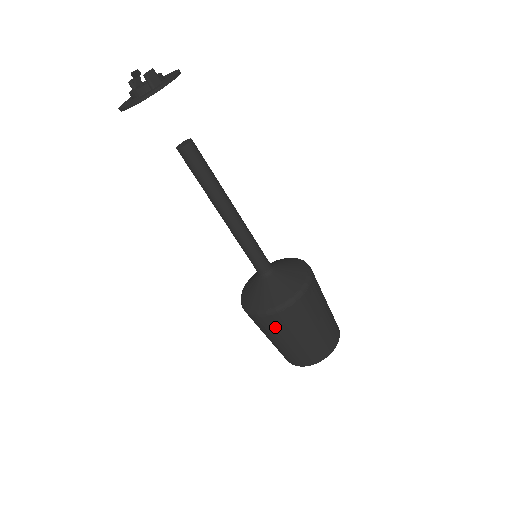
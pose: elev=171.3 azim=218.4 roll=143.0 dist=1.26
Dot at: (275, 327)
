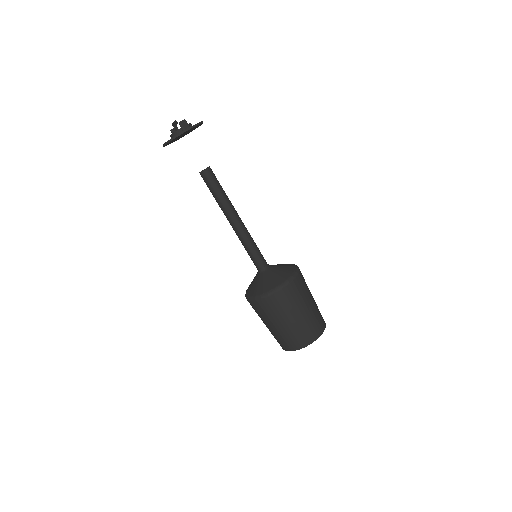
Dot at: (268, 310)
